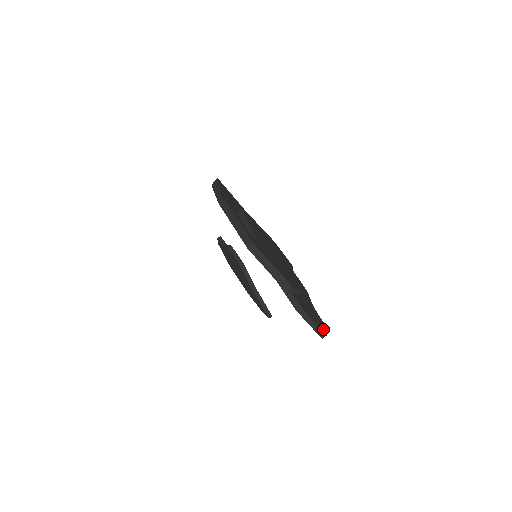
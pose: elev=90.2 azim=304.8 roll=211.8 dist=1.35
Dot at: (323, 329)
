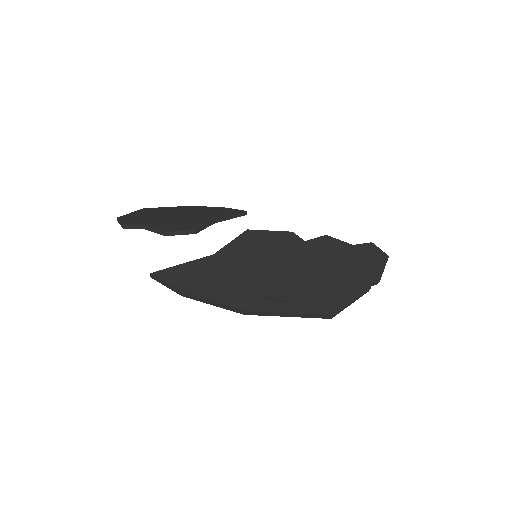
Dot at: (382, 256)
